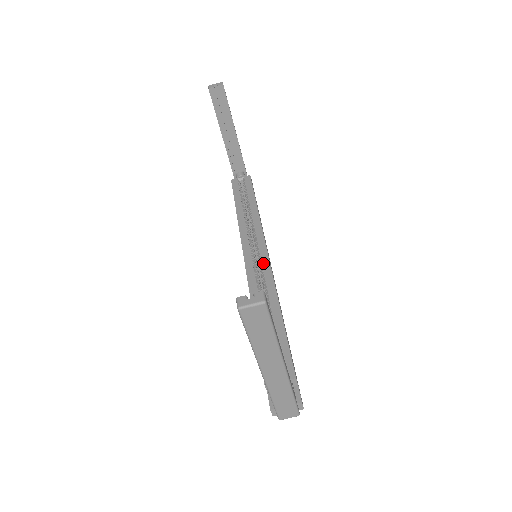
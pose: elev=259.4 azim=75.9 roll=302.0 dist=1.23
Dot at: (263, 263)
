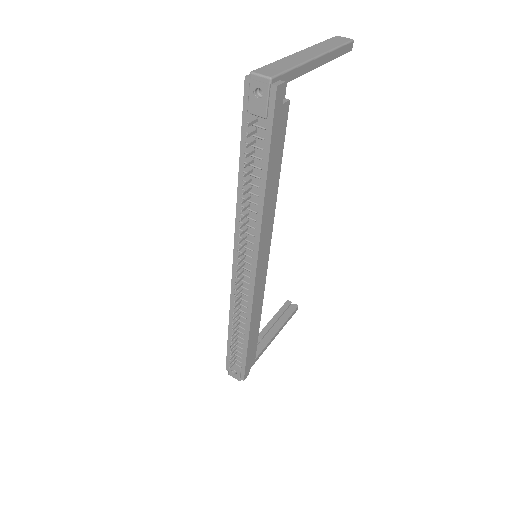
Dot at: occluded
